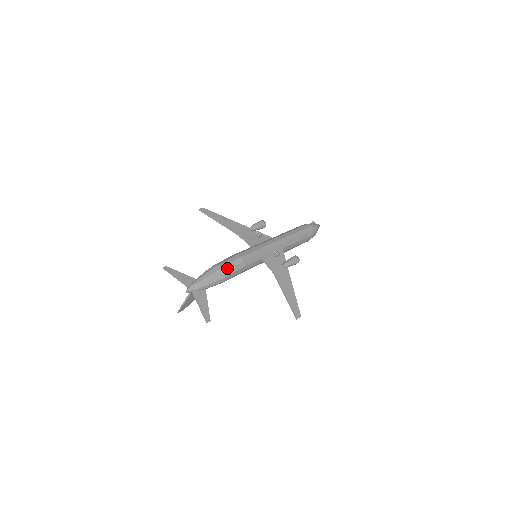
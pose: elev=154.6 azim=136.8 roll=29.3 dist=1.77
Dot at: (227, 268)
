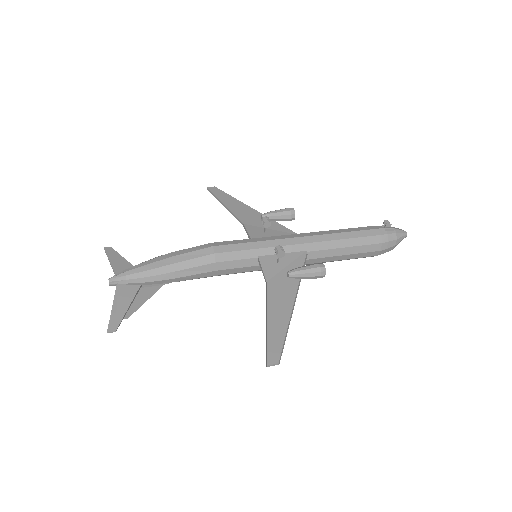
Dot at: (182, 258)
